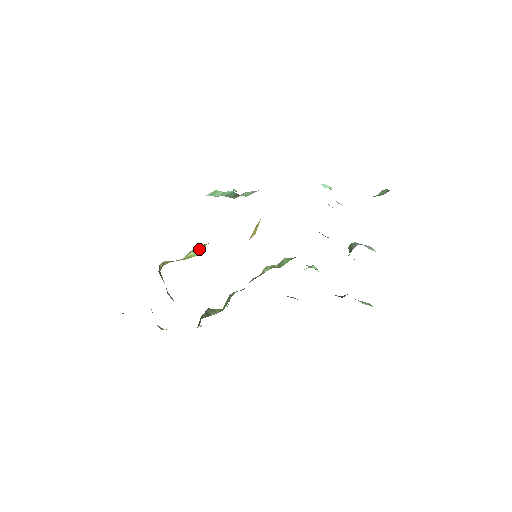
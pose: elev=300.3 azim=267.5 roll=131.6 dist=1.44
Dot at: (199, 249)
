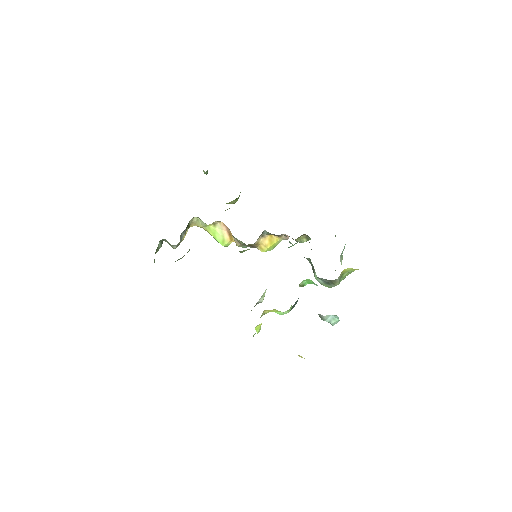
Dot at: (225, 235)
